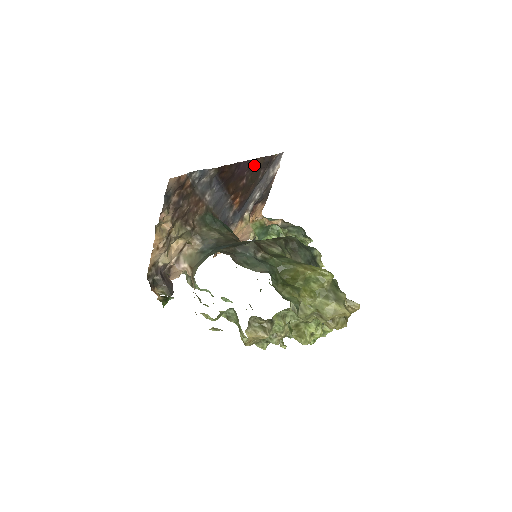
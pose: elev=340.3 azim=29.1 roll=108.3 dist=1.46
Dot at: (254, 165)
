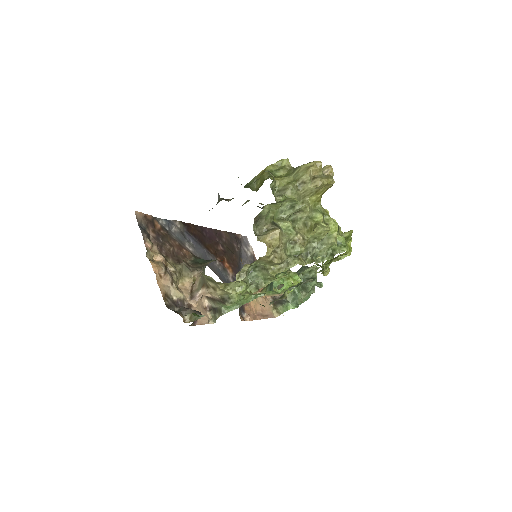
Dot at: (222, 236)
